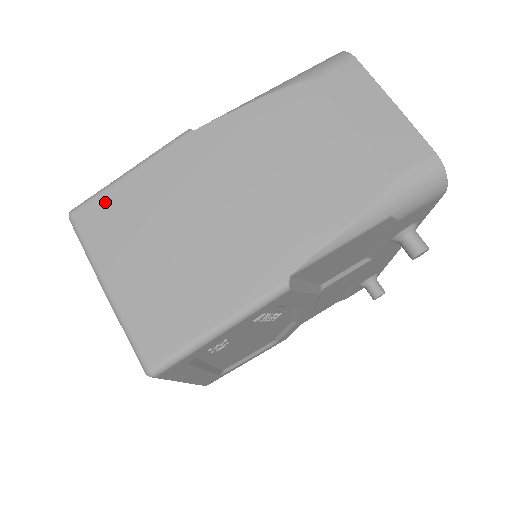
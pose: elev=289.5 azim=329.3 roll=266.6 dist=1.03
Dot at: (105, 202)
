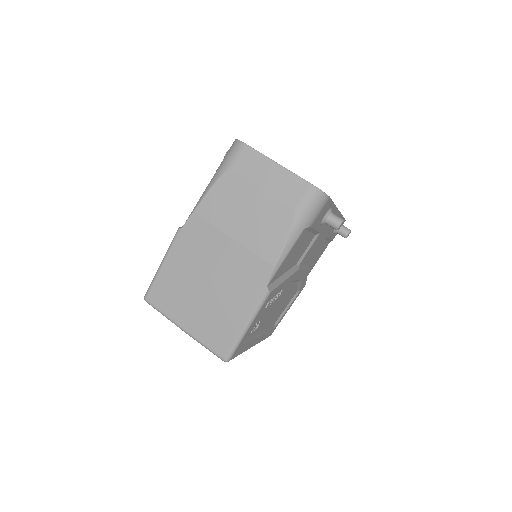
Dot at: (158, 286)
